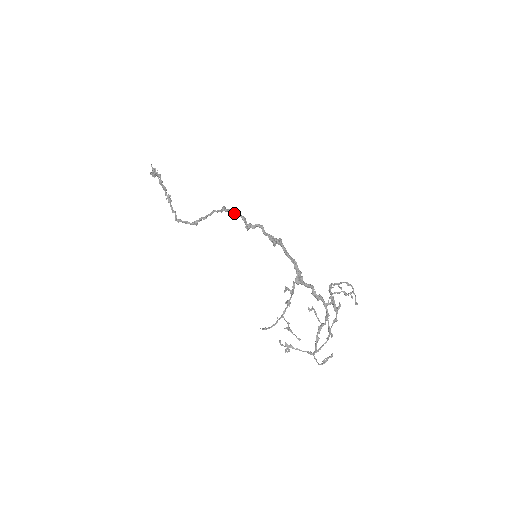
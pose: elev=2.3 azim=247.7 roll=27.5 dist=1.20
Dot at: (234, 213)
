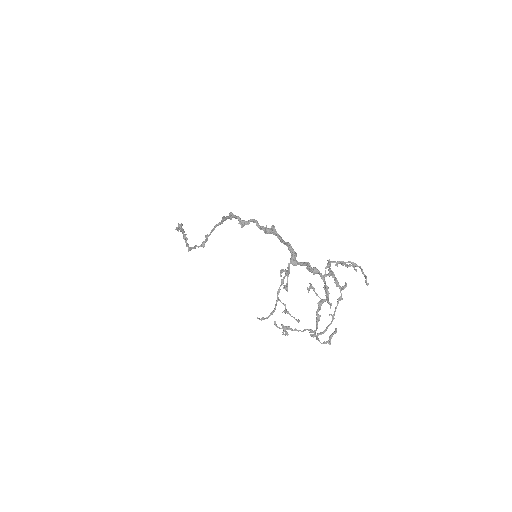
Dot at: (230, 217)
